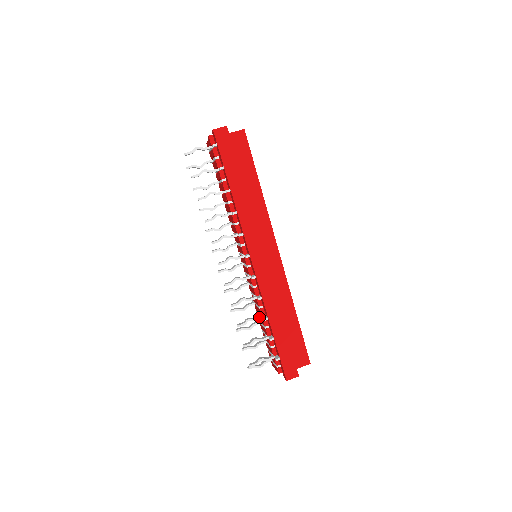
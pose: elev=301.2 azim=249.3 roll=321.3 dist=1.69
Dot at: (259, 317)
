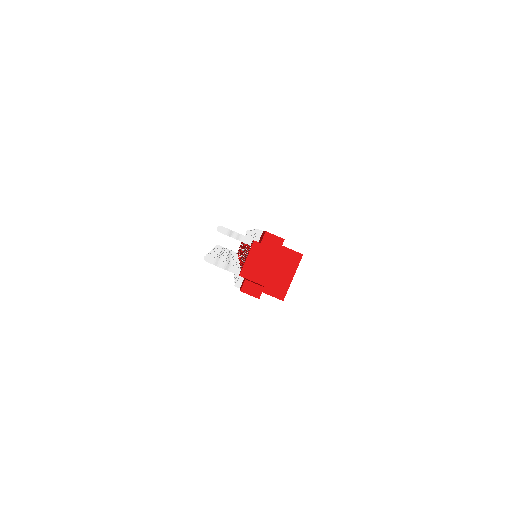
Dot at: occluded
